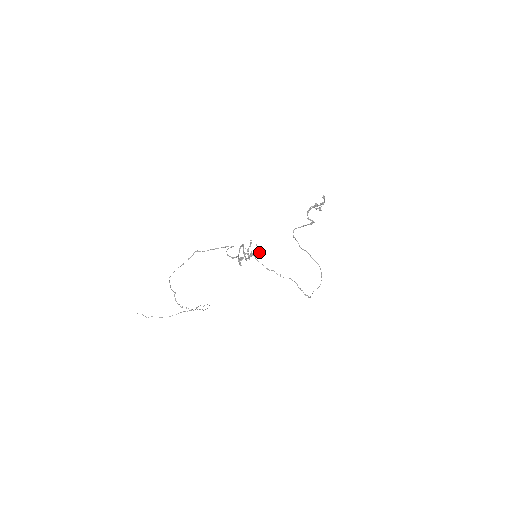
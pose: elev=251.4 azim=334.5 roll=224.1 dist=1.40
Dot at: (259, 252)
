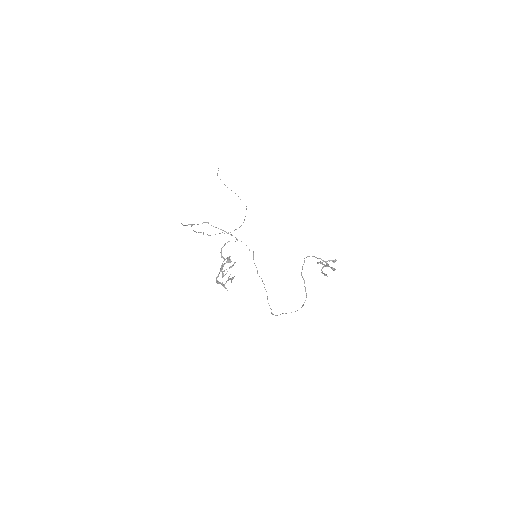
Dot at: (224, 285)
